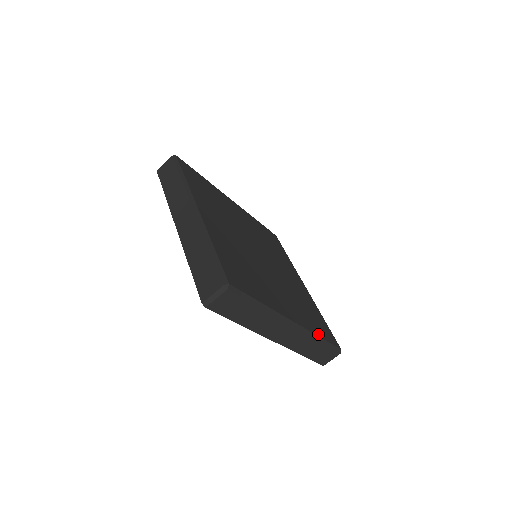
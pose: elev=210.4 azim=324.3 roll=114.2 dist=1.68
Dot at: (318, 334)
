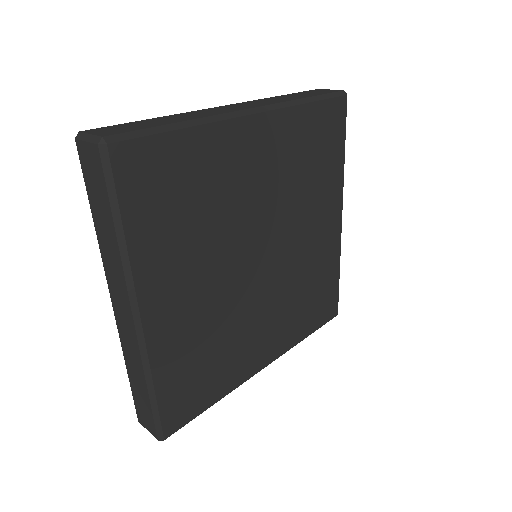
Dot at: (304, 336)
